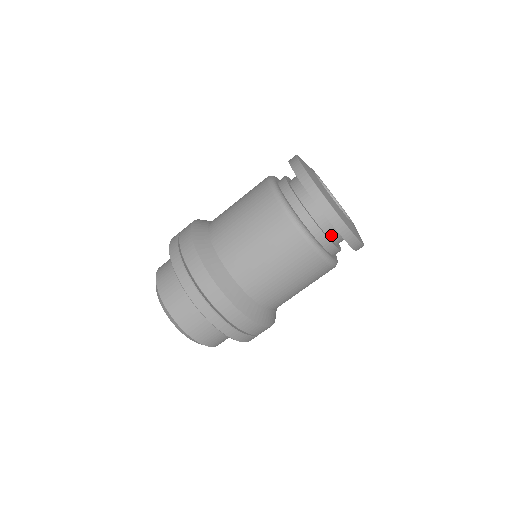
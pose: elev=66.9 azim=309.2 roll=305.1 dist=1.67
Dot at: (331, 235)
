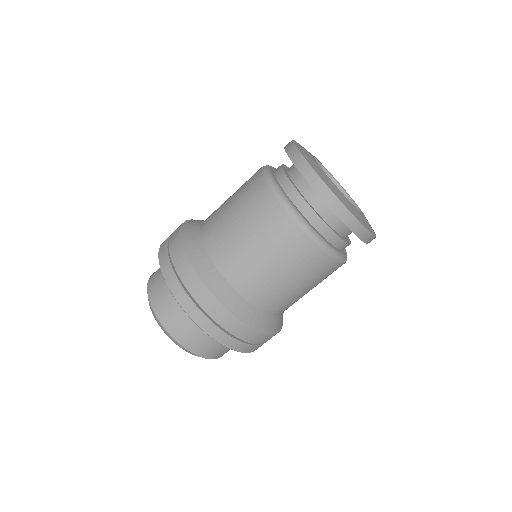
Dot at: (331, 221)
